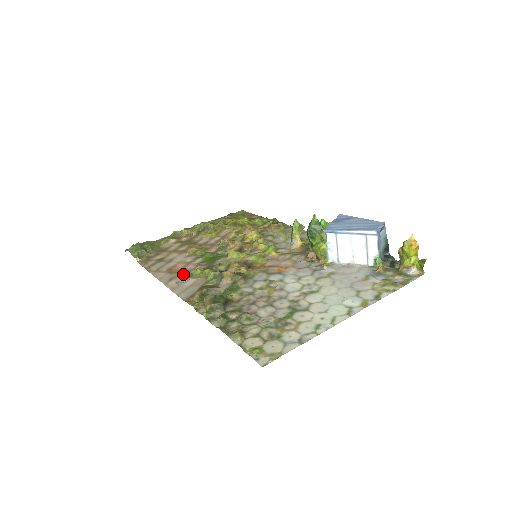
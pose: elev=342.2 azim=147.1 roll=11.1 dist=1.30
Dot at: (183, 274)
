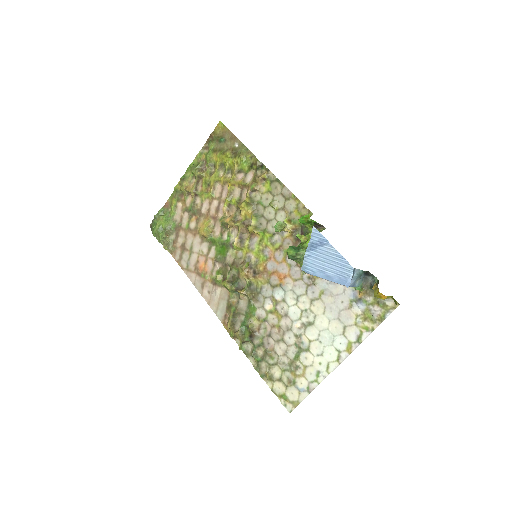
Dot at: (208, 279)
